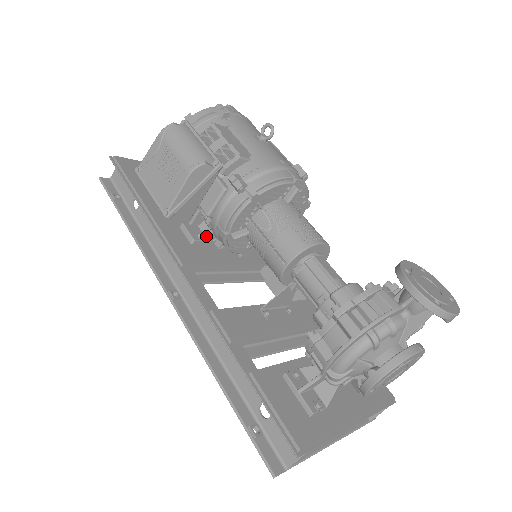
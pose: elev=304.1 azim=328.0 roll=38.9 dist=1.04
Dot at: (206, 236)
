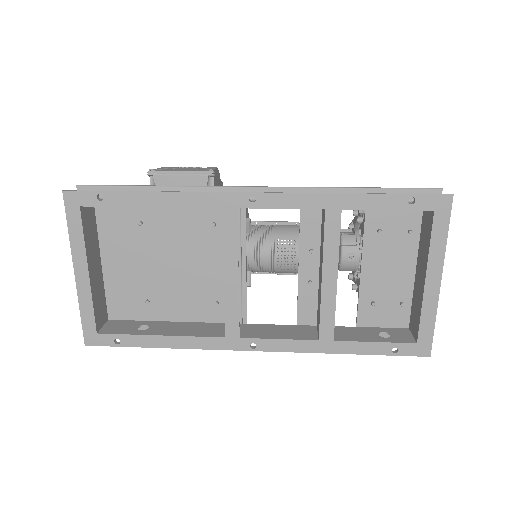
Dot at: occluded
